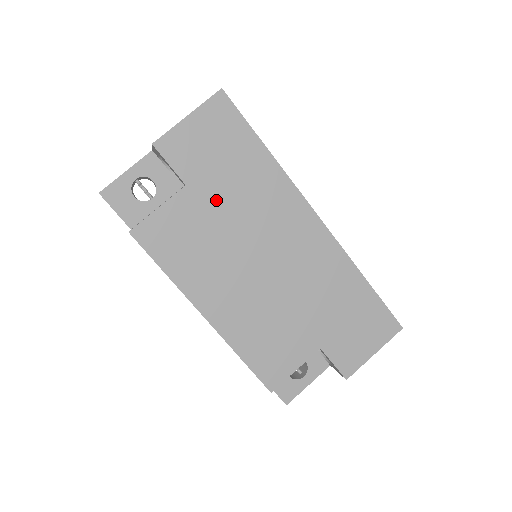
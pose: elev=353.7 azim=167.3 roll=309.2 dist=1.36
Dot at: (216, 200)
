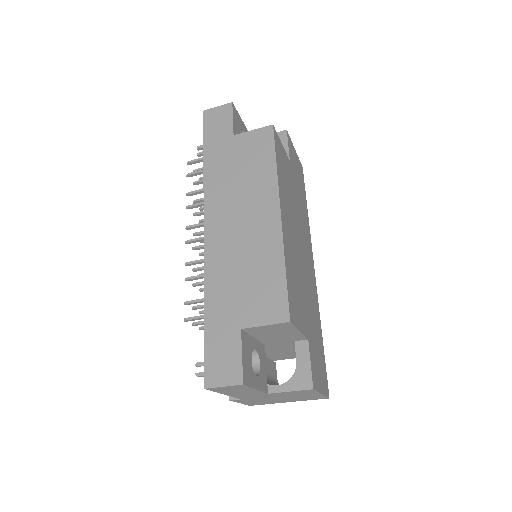
Dot at: (295, 187)
